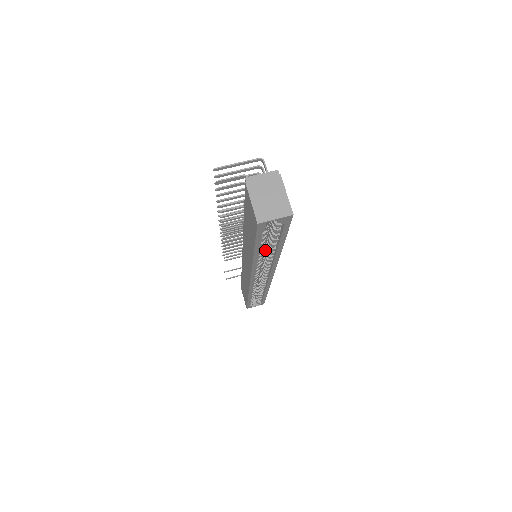
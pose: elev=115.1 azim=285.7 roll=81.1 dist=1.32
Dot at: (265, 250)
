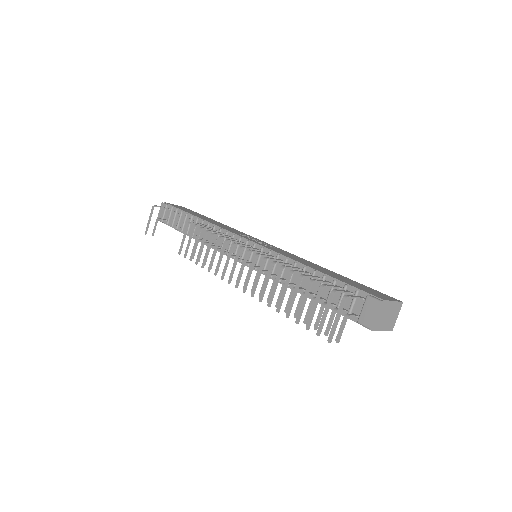
Dot at: occluded
